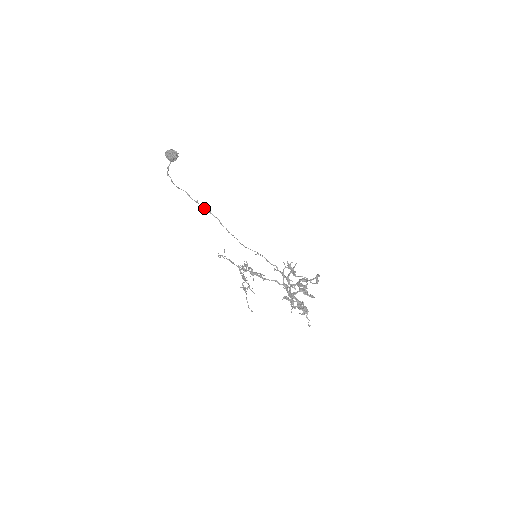
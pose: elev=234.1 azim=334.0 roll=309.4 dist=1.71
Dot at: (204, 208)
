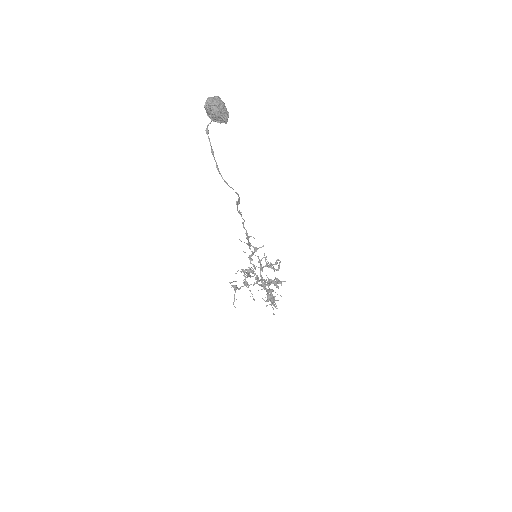
Dot at: (237, 207)
